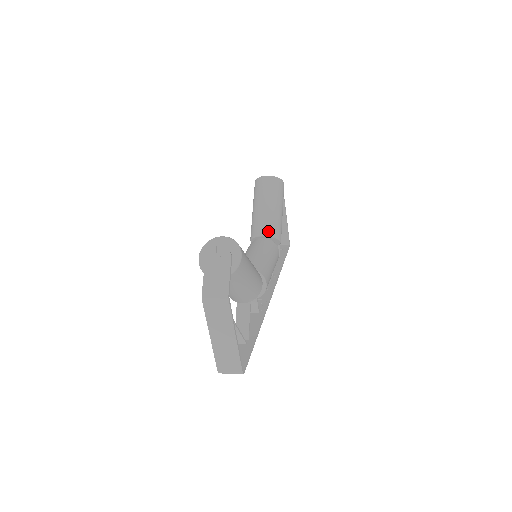
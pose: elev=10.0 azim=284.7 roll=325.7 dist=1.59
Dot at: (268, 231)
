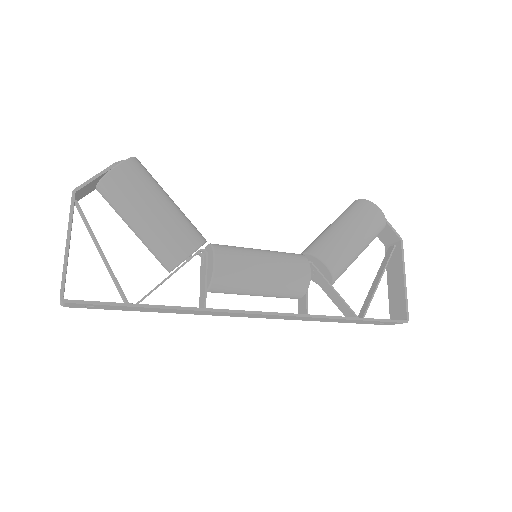
Dot at: (311, 248)
